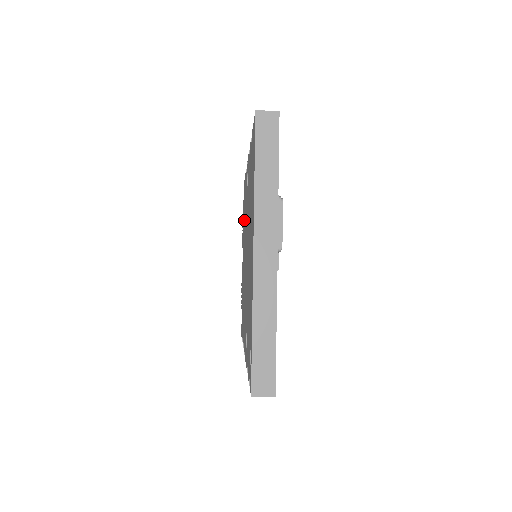
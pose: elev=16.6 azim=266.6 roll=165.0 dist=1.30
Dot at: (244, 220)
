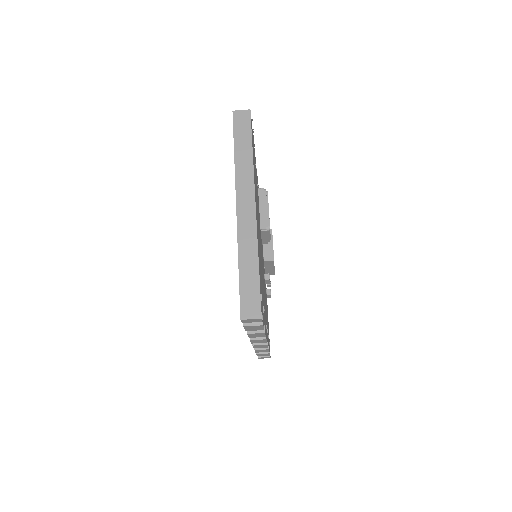
Dot at: occluded
